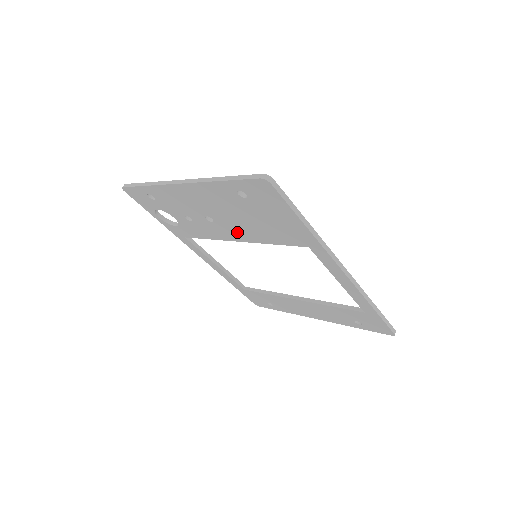
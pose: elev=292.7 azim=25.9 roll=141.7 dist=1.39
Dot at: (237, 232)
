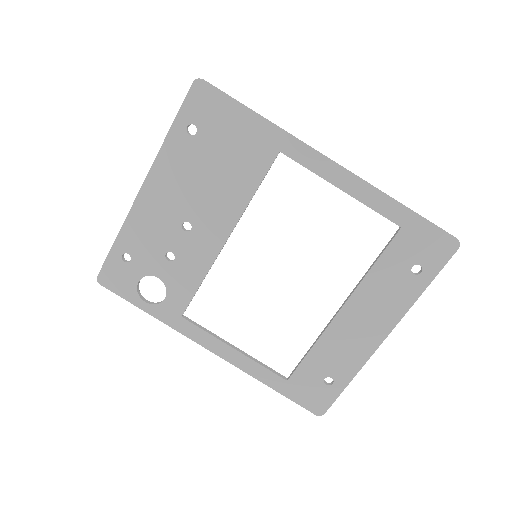
Dot at: (218, 218)
